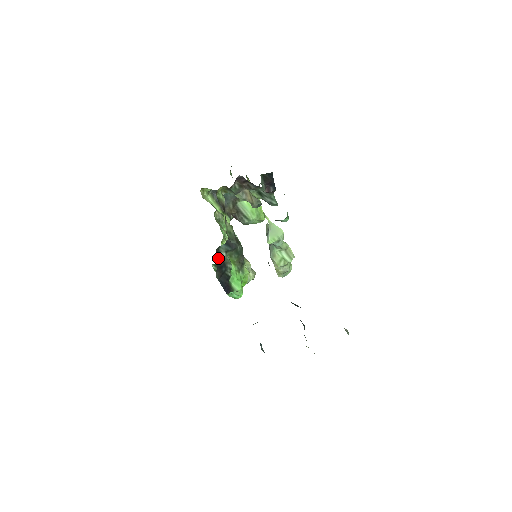
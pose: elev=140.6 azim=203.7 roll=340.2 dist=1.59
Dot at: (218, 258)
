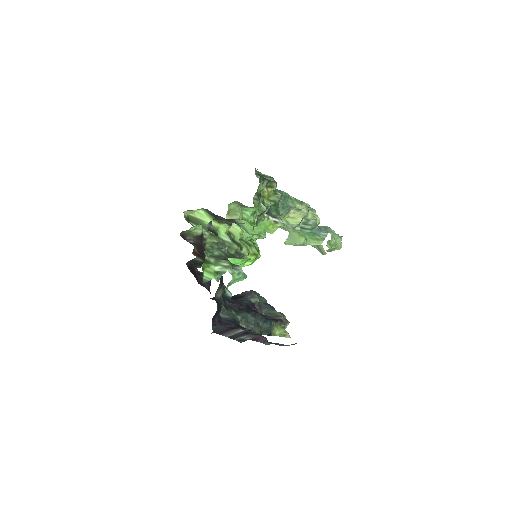
Dot at: (195, 262)
